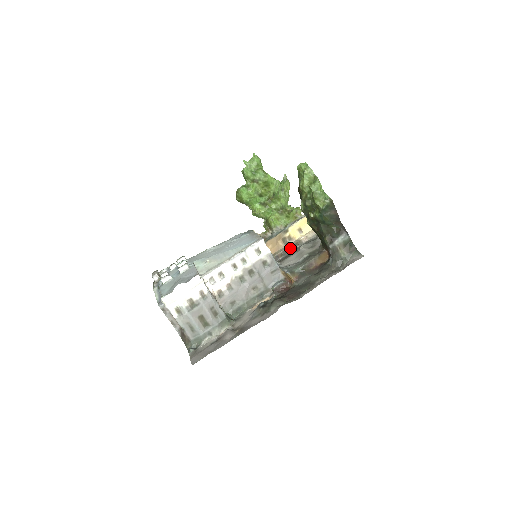
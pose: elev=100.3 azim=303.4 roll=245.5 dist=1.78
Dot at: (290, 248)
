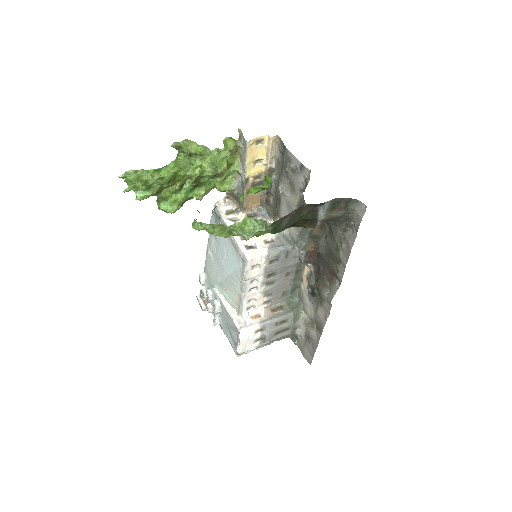
Dot at: occluded
